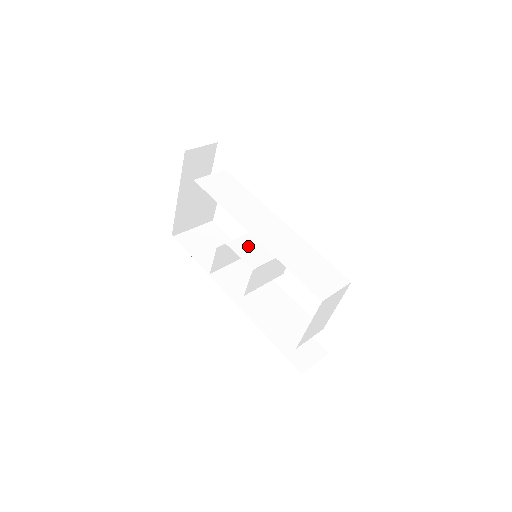
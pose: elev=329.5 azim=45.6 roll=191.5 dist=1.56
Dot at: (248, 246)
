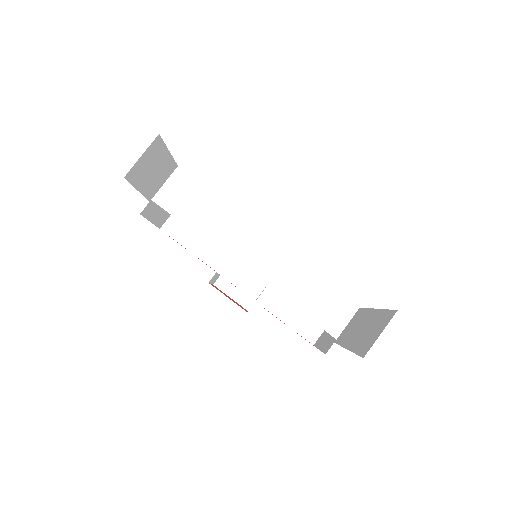
Dot at: occluded
